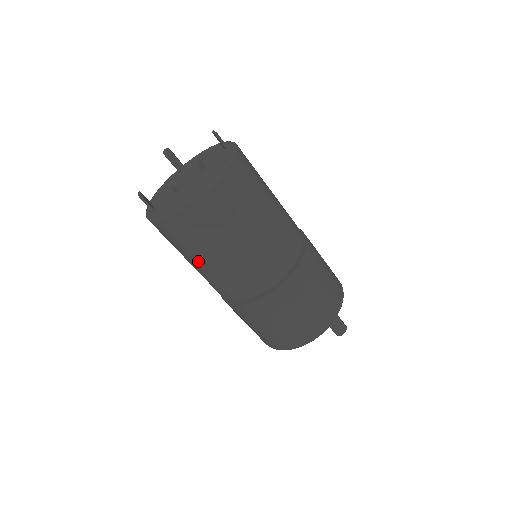
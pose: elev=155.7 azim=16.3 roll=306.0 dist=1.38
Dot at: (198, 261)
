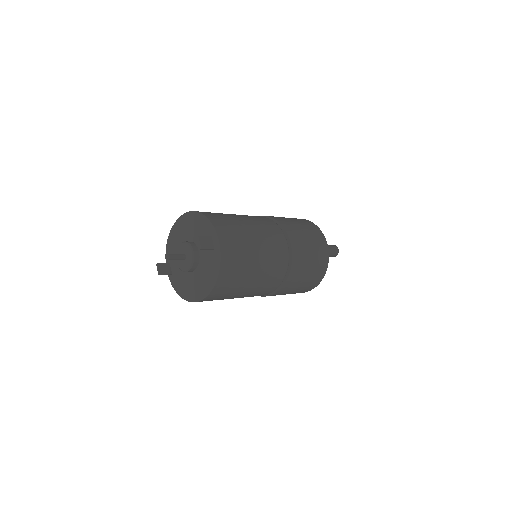
Dot at: occluded
